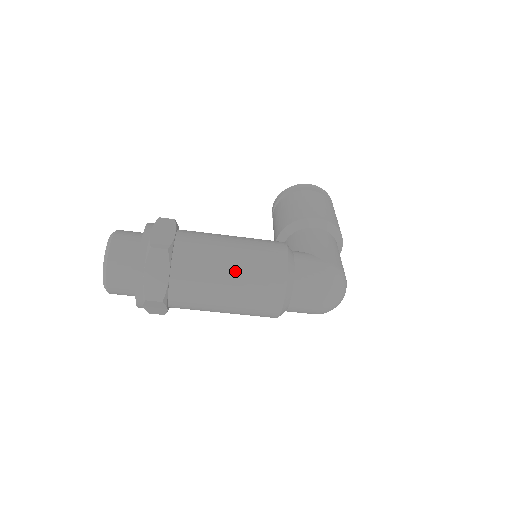
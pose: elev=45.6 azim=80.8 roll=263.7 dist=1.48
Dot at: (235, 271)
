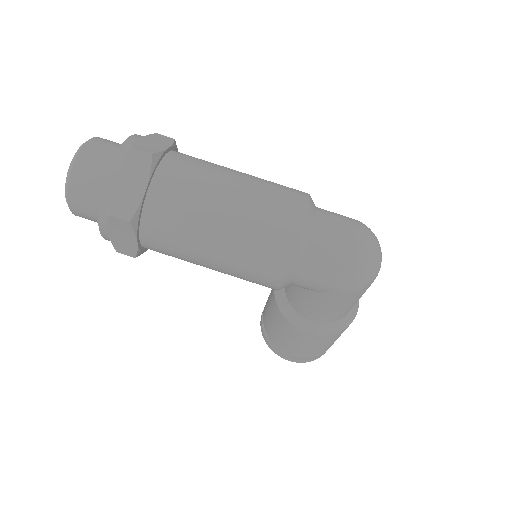
Dot at: (247, 174)
